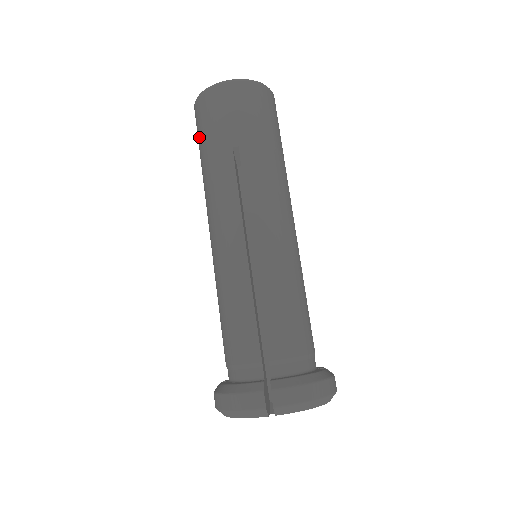
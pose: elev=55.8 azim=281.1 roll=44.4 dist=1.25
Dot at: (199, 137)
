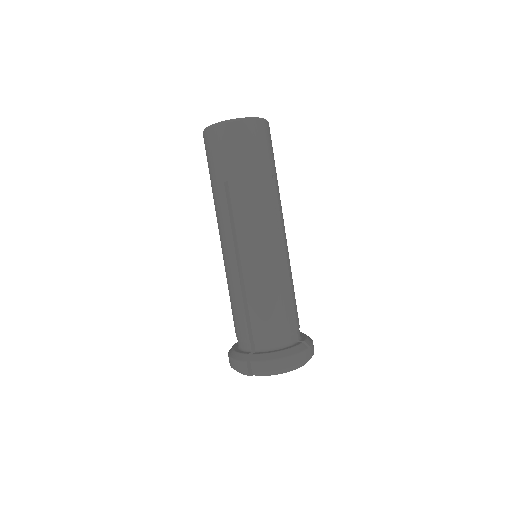
Dot at: occluded
